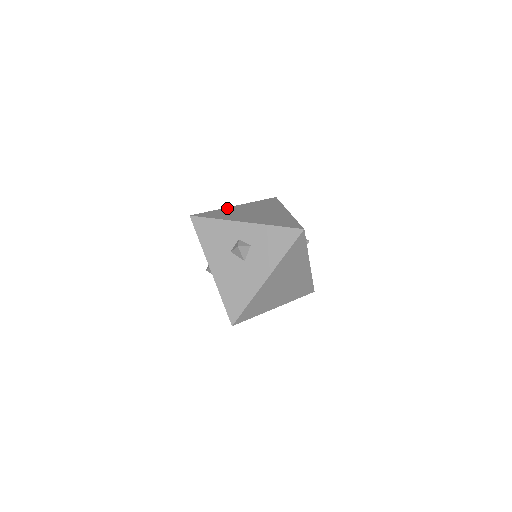
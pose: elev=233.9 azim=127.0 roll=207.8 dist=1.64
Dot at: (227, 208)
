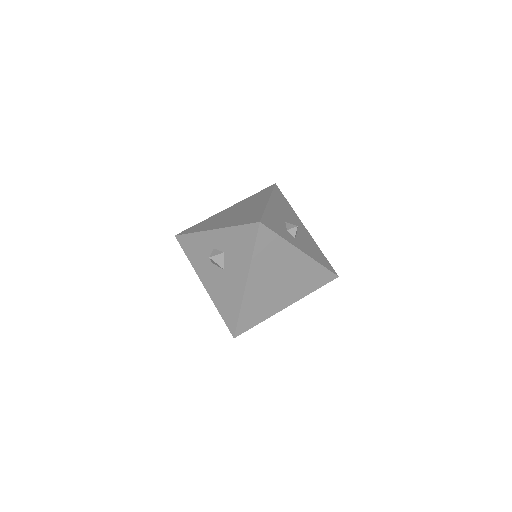
Dot at: (214, 215)
